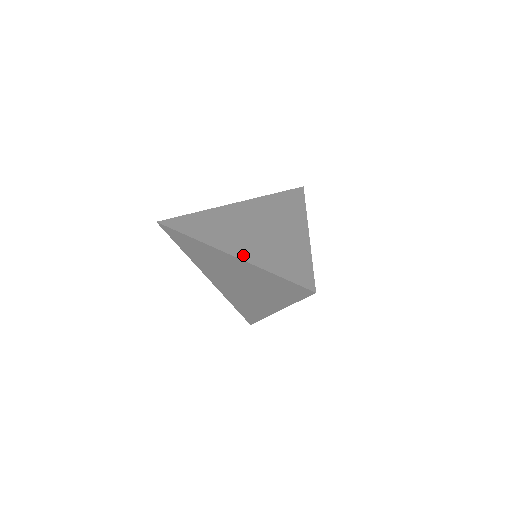
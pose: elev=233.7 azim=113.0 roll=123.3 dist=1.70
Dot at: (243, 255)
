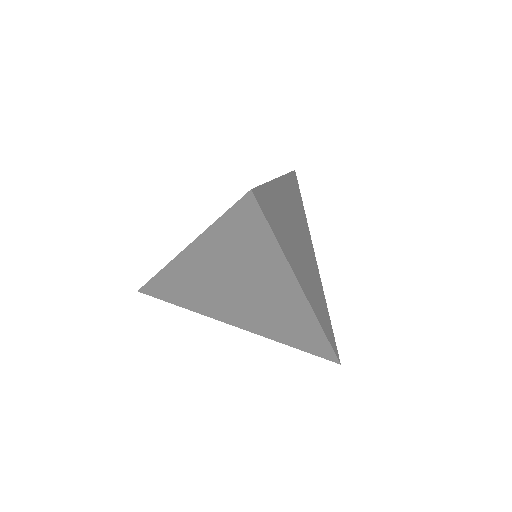
Dot at: occluded
